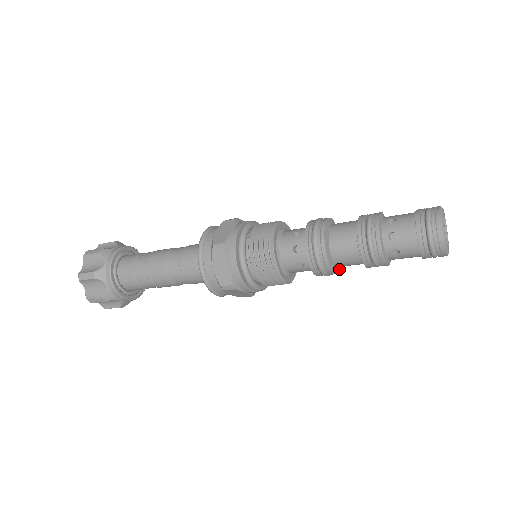
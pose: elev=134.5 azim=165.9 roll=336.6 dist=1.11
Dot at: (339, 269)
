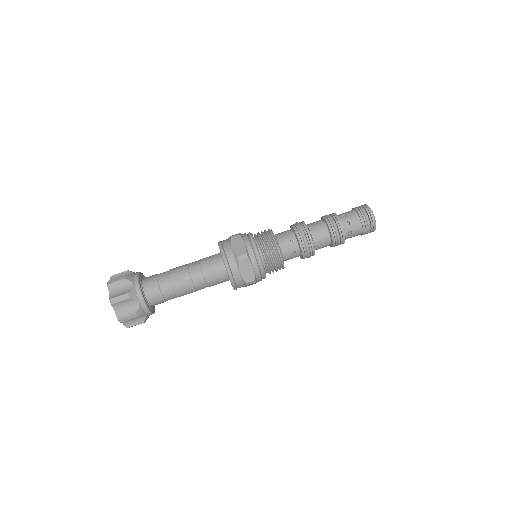
Dot at: (314, 251)
